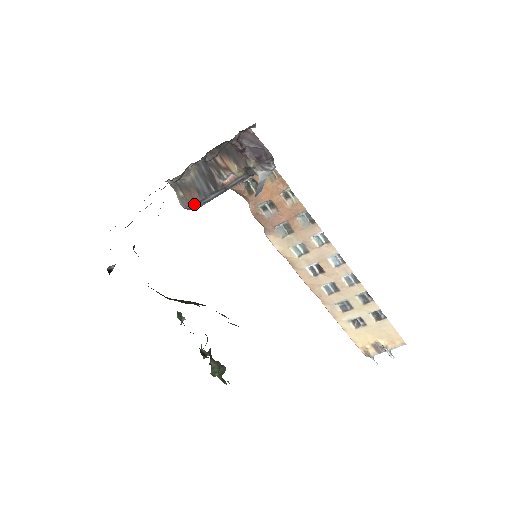
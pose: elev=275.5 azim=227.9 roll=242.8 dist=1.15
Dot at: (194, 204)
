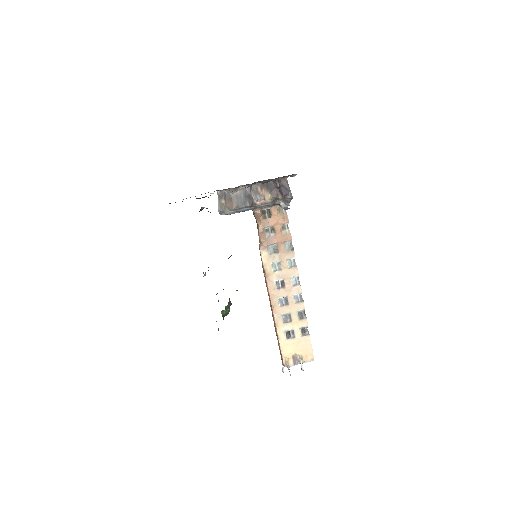
Dot at: (231, 210)
